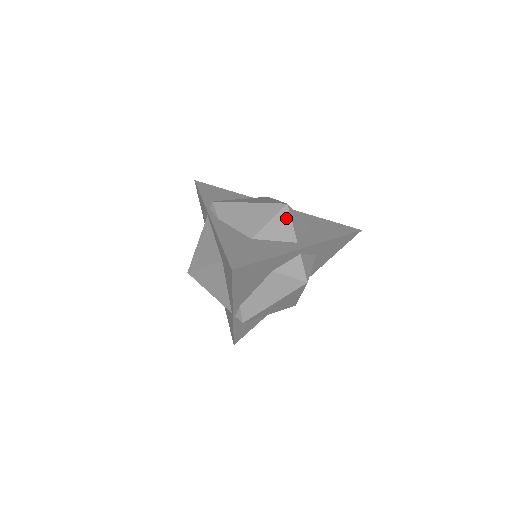
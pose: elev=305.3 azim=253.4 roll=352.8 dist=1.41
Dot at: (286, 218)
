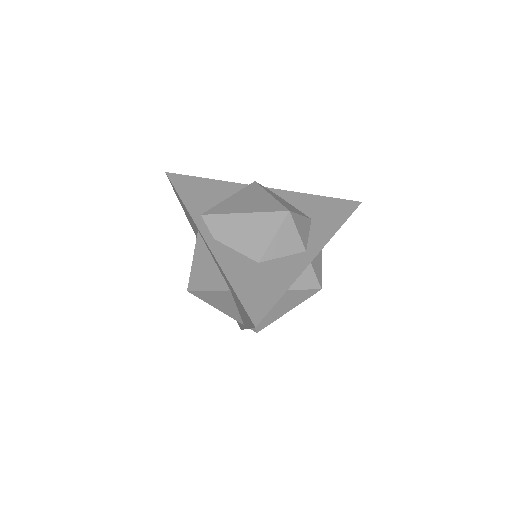
Dot at: (290, 228)
